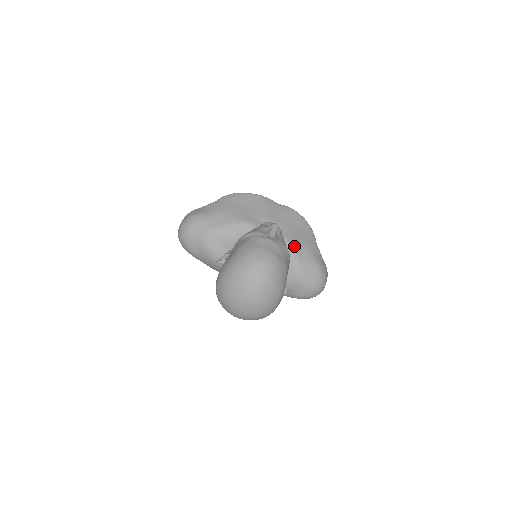
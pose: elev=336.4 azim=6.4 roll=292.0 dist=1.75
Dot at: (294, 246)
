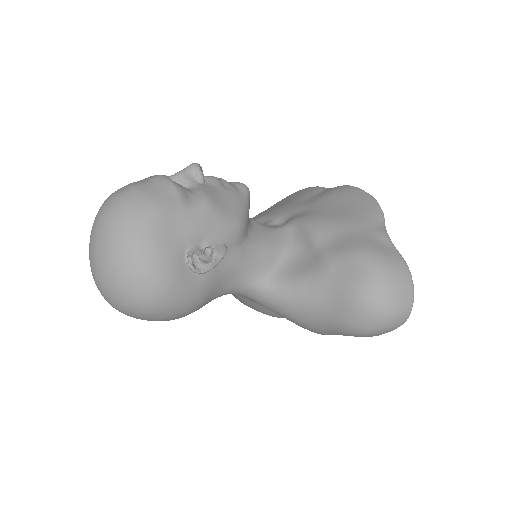
Dot at: (314, 227)
